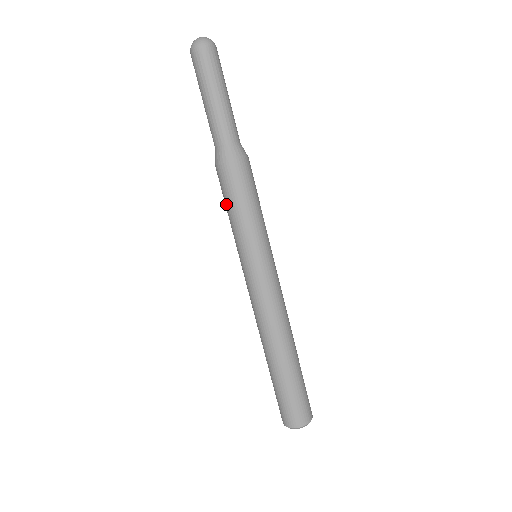
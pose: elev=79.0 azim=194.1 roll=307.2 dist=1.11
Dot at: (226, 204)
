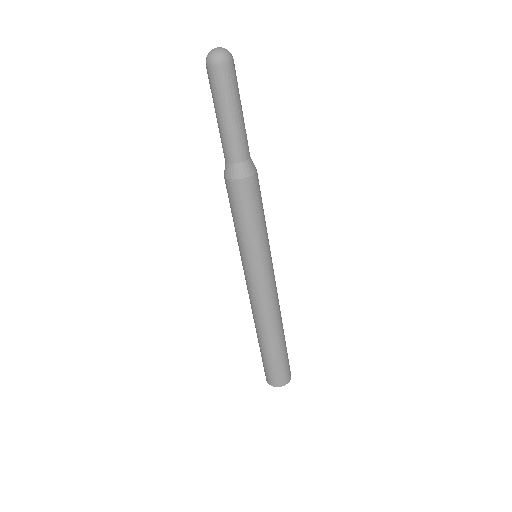
Dot at: (238, 215)
